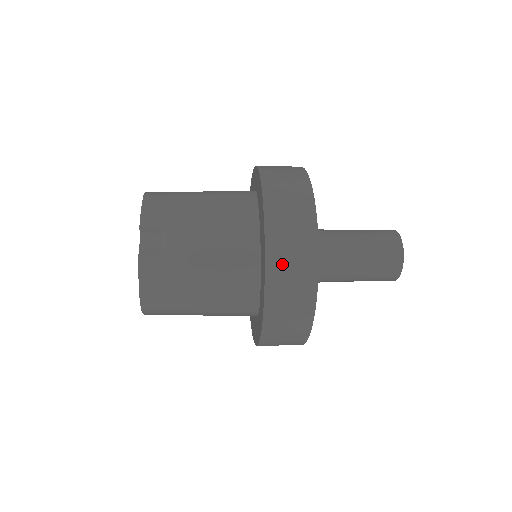
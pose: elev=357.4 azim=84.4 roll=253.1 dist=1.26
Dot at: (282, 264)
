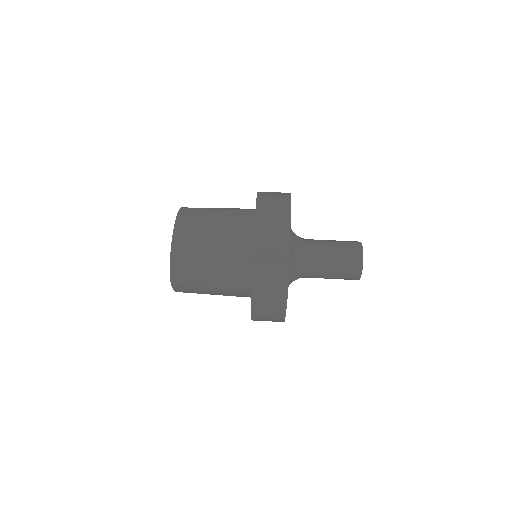
Dot at: occluded
